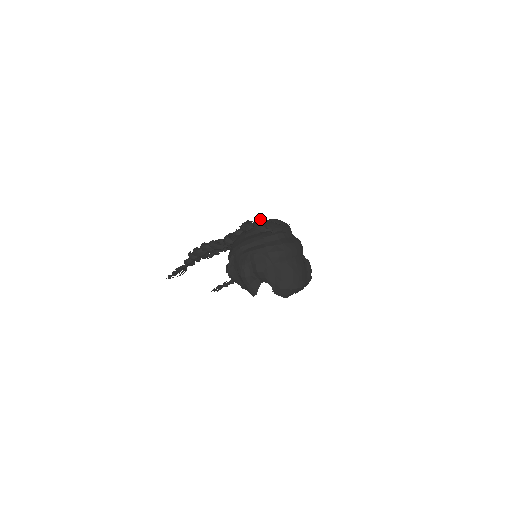
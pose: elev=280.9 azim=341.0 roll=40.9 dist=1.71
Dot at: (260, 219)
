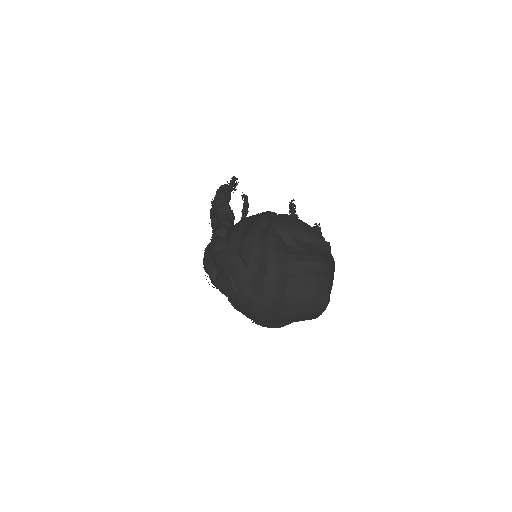
Dot at: (208, 270)
